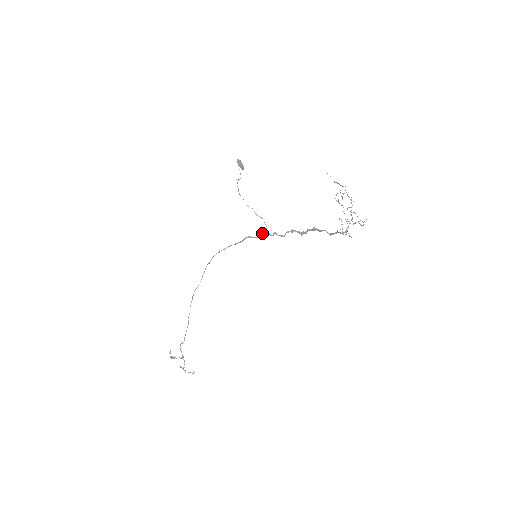
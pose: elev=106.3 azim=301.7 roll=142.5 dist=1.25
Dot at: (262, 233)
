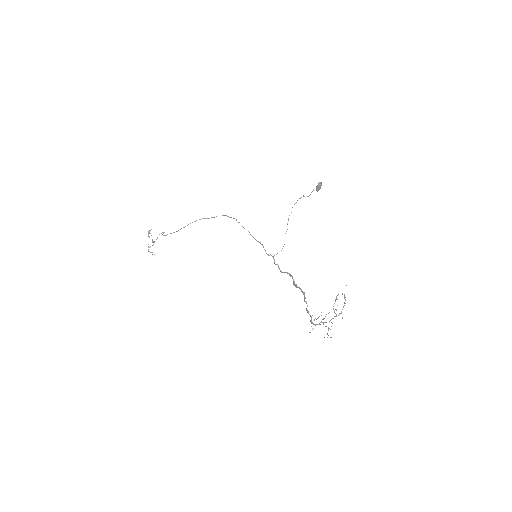
Dot at: occluded
